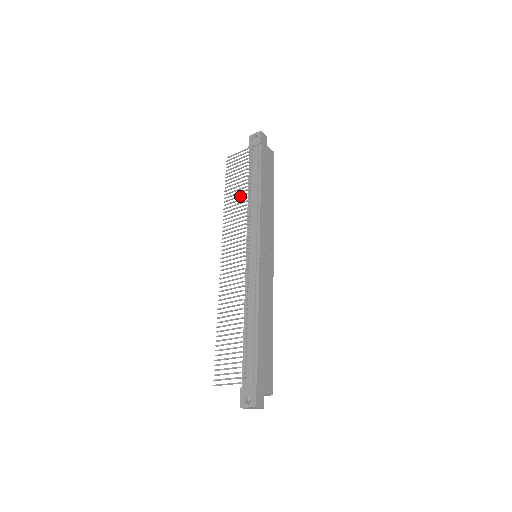
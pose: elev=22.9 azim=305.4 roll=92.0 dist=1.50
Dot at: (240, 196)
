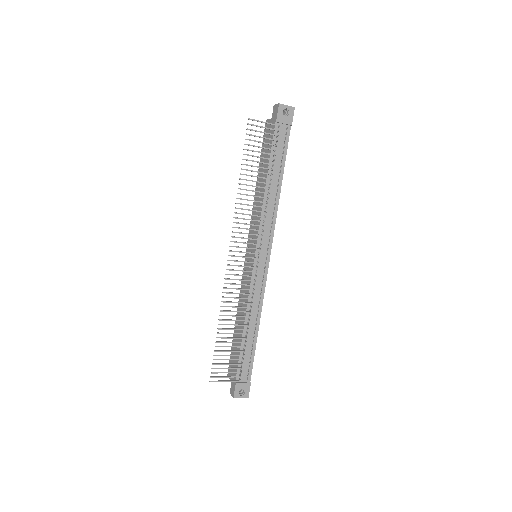
Dot at: (261, 187)
